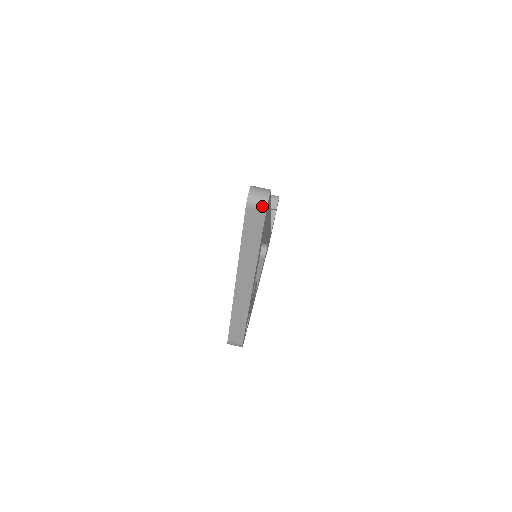
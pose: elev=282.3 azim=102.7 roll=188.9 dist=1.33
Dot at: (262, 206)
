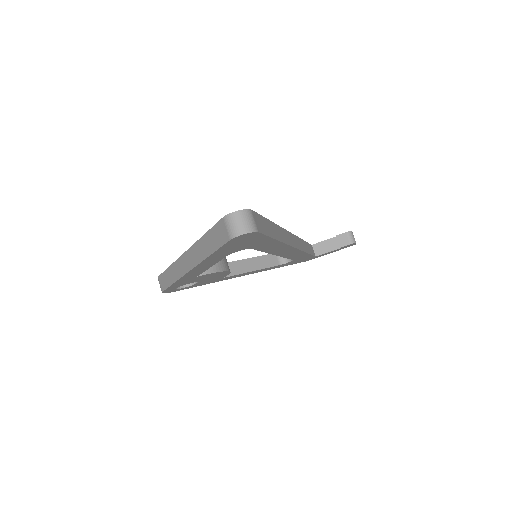
Dot at: (231, 233)
